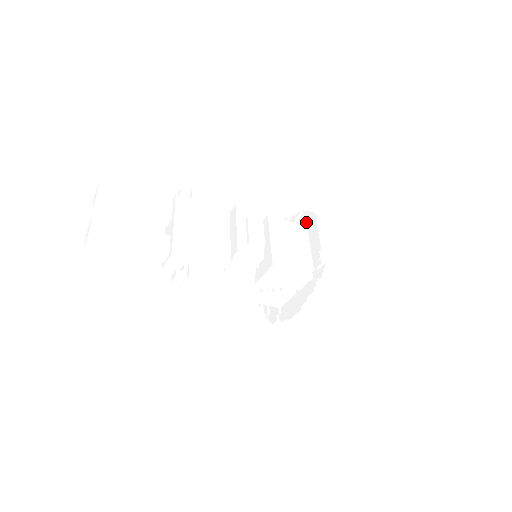
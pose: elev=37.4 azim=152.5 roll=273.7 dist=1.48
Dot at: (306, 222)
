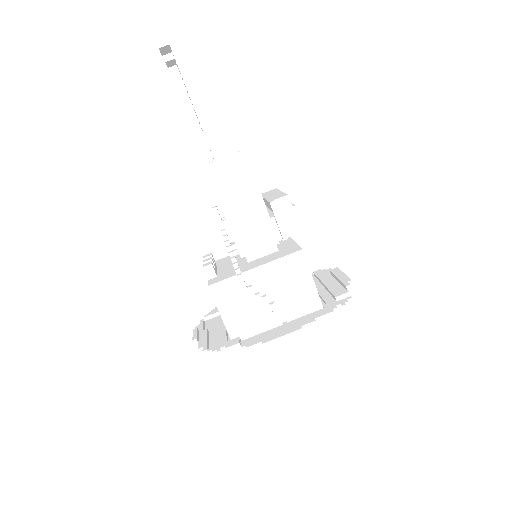
Dot at: occluded
